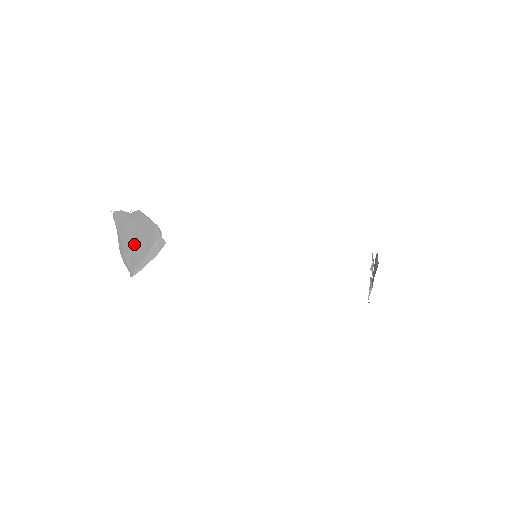
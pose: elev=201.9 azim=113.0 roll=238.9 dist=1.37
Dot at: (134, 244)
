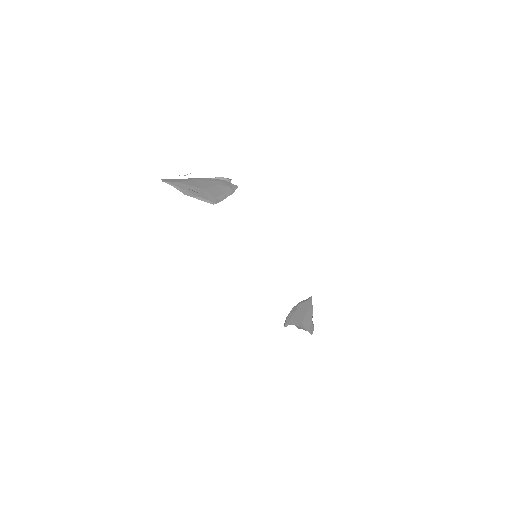
Dot at: (205, 188)
